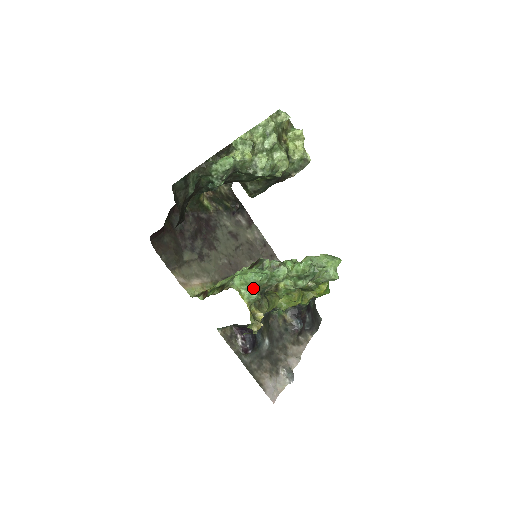
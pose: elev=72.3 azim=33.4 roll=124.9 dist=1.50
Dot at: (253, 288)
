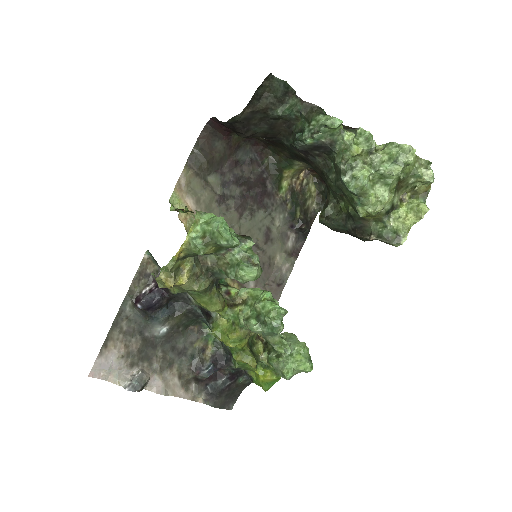
Dot at: (208, 234)
